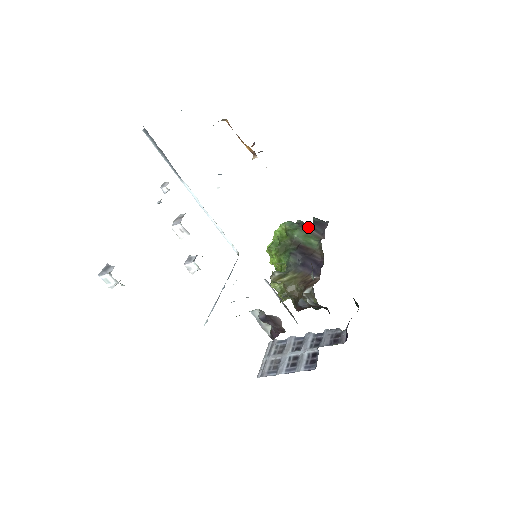
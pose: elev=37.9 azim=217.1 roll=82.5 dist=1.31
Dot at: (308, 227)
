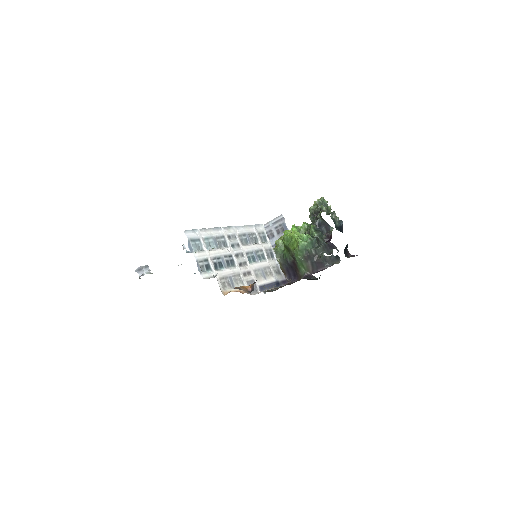
Dot at: (310, 260)
